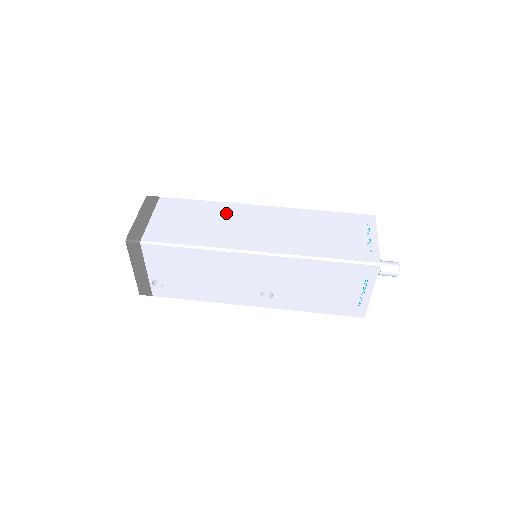
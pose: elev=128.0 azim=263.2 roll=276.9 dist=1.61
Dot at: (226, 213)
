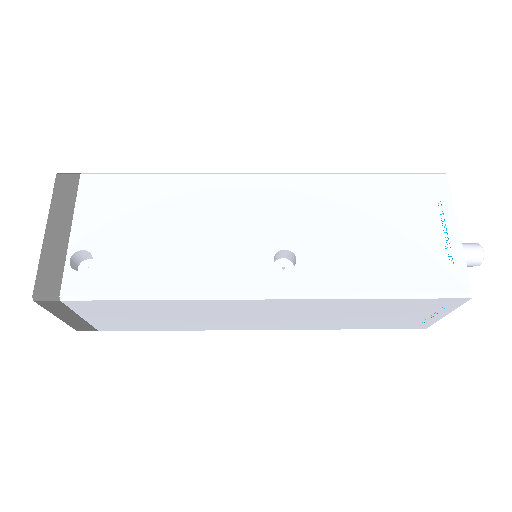
Dot at: occluded
